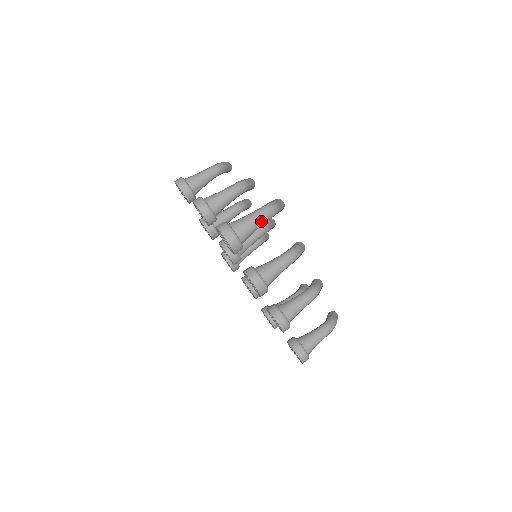
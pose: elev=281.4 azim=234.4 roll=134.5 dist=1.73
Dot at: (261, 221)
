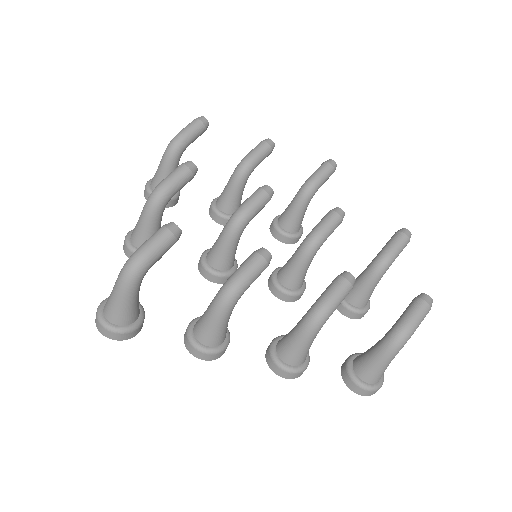
Dot at: (124, 294)
